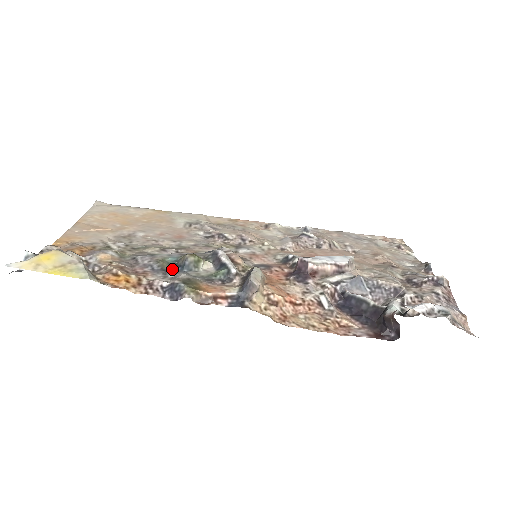
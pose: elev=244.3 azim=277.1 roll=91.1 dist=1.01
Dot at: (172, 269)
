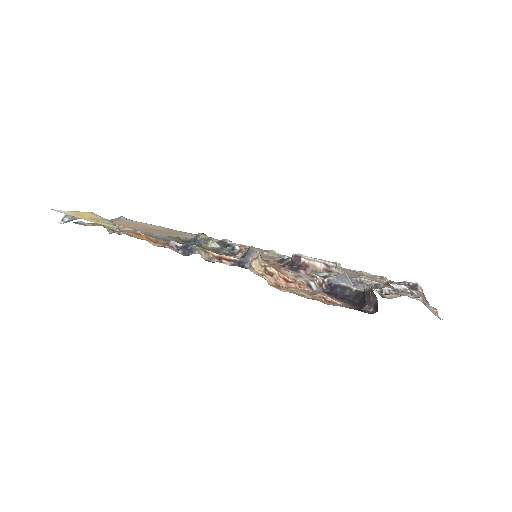
Dot at: (185, 243)
